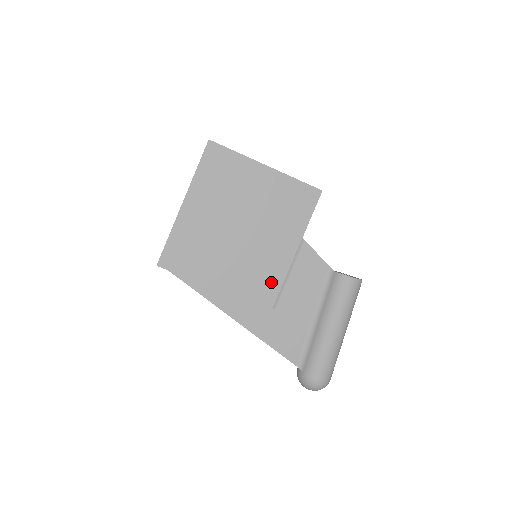
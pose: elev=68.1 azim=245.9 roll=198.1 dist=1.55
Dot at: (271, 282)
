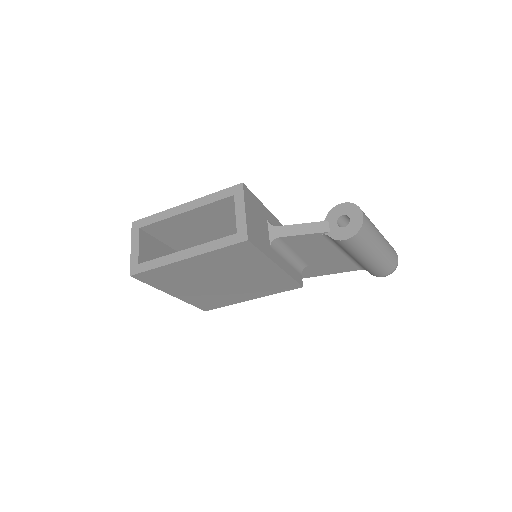
Dot at: (283, 282)
